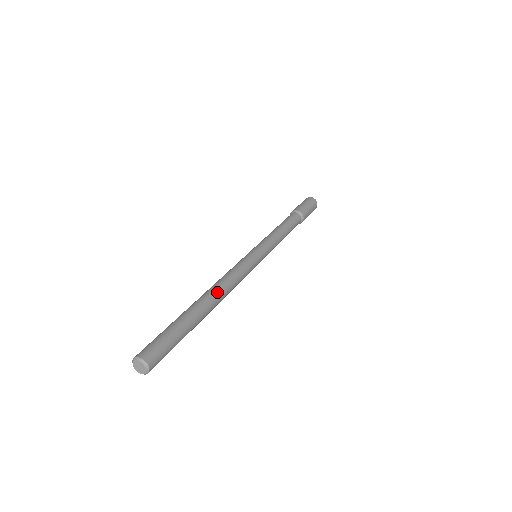
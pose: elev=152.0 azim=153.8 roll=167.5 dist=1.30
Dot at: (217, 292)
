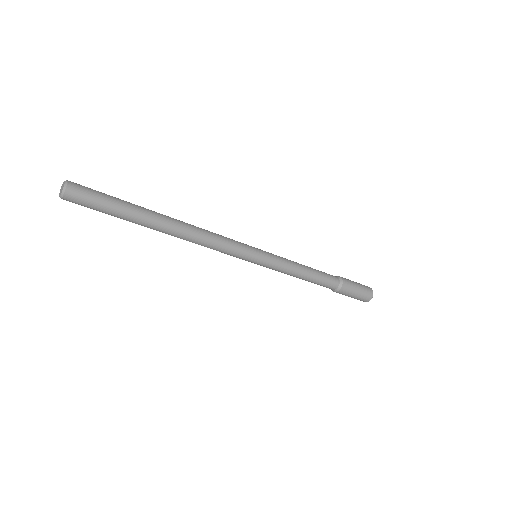
Dot at: (181, 221)
